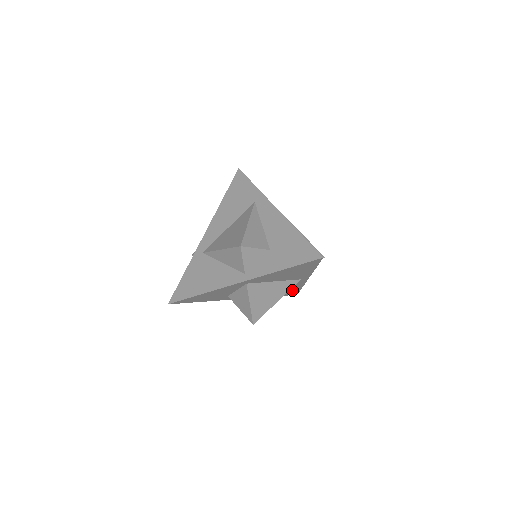
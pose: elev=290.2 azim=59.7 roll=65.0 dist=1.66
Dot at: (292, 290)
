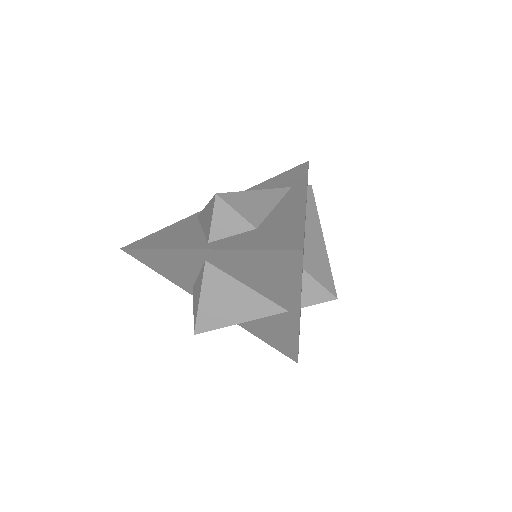
Dot at: (286, 341)
